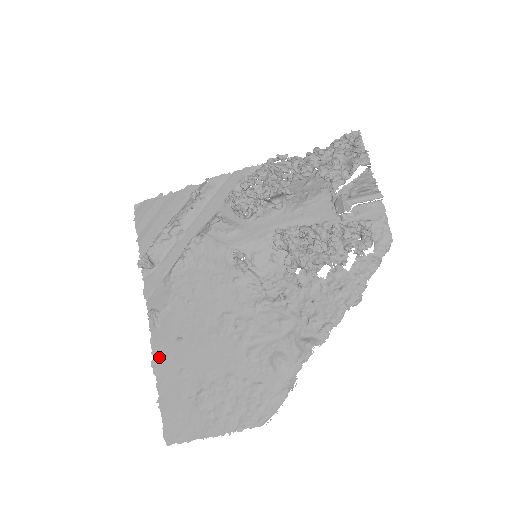
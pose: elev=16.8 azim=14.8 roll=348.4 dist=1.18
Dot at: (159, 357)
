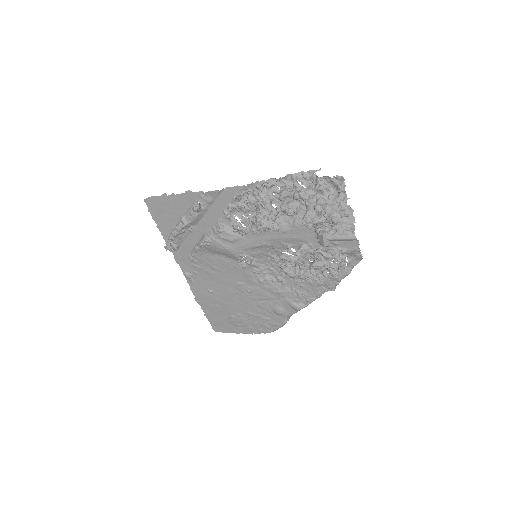
Dot at: (199, 297)
